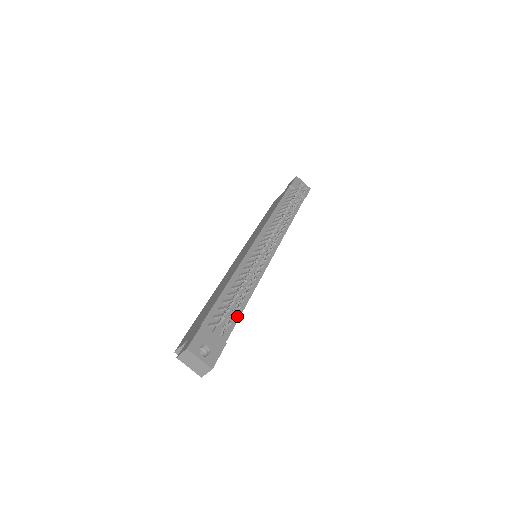
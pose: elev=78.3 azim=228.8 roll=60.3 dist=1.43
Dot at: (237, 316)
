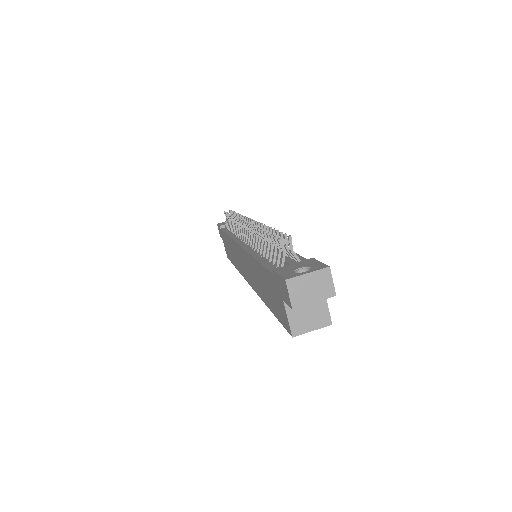
Dot at: occluded
